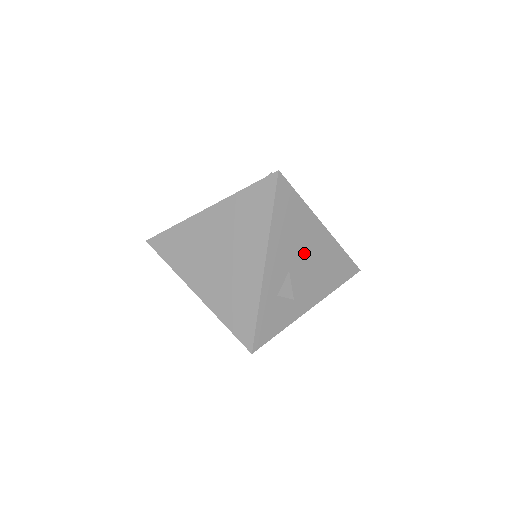
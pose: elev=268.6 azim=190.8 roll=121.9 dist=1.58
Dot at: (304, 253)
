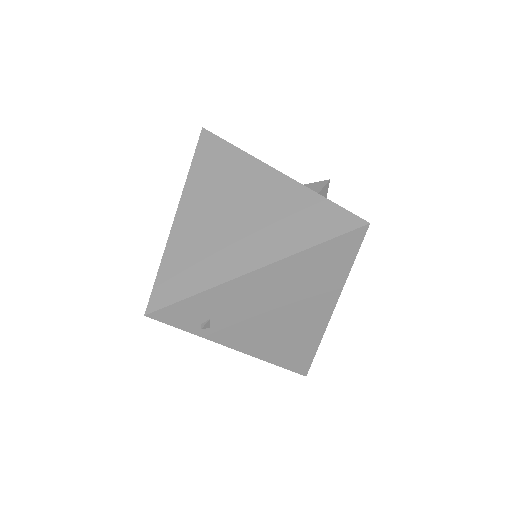
Dot at: occluded
